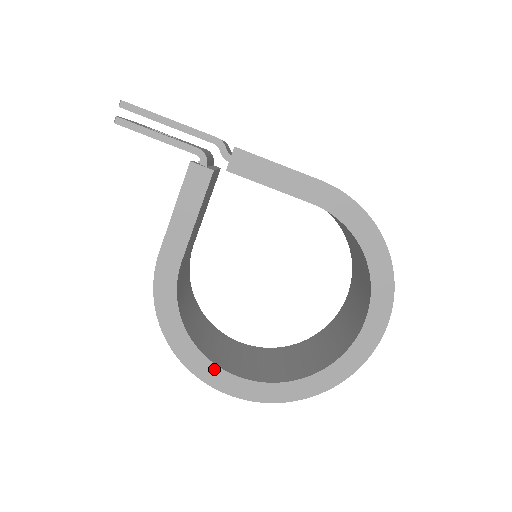
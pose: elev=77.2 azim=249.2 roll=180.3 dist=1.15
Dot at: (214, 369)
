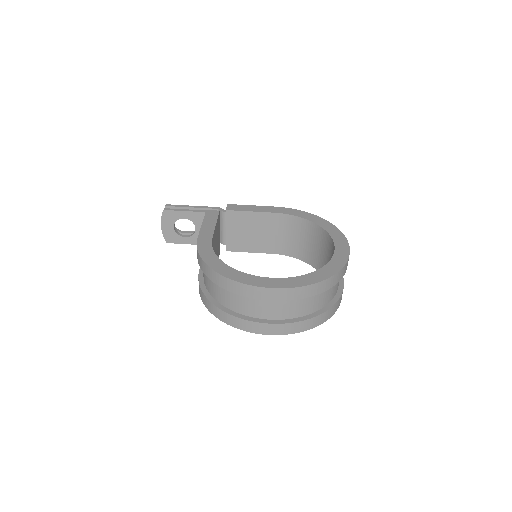
Dot at: (251, 277)
